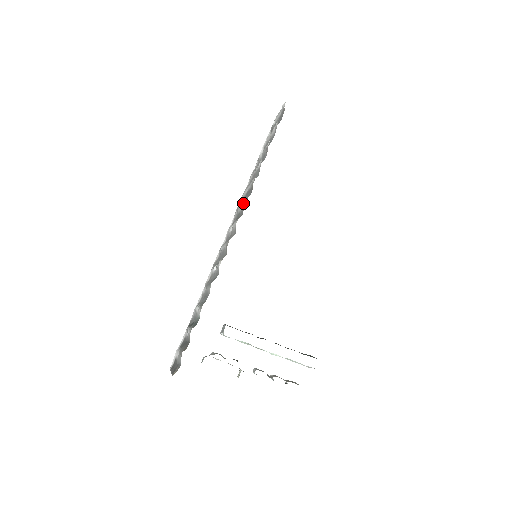
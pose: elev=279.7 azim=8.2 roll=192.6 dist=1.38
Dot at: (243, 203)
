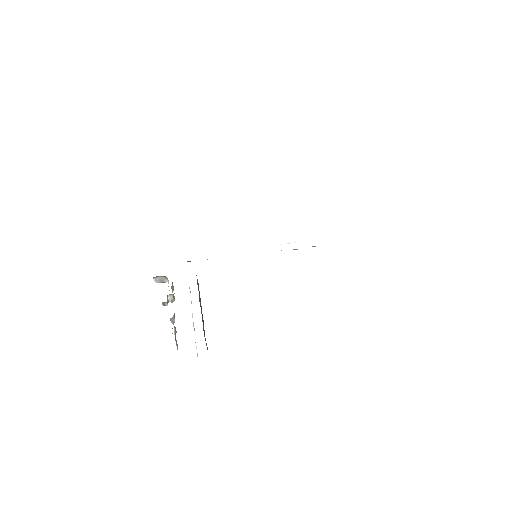
Dot at: occluded
